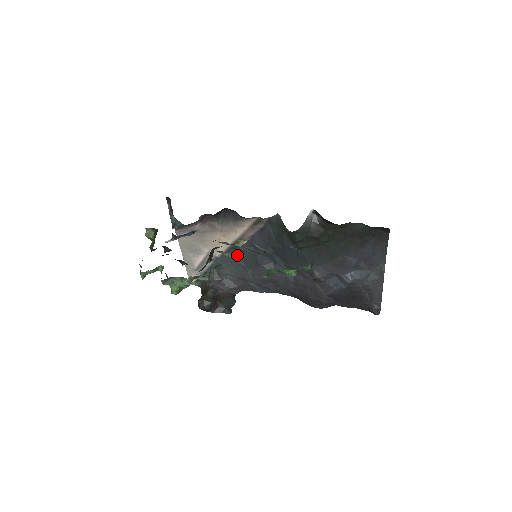
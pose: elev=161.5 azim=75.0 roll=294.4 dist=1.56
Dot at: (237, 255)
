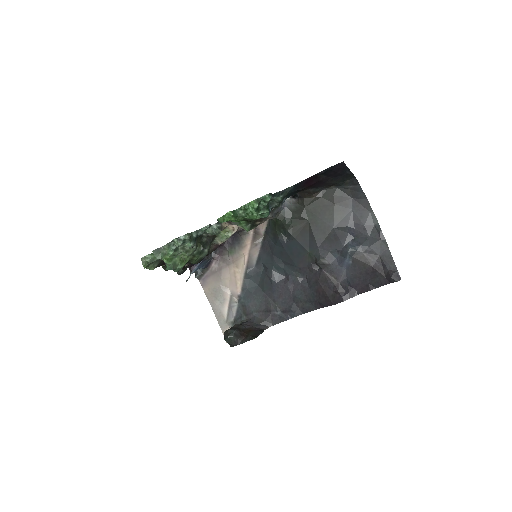
Dot at: (255, 286)
